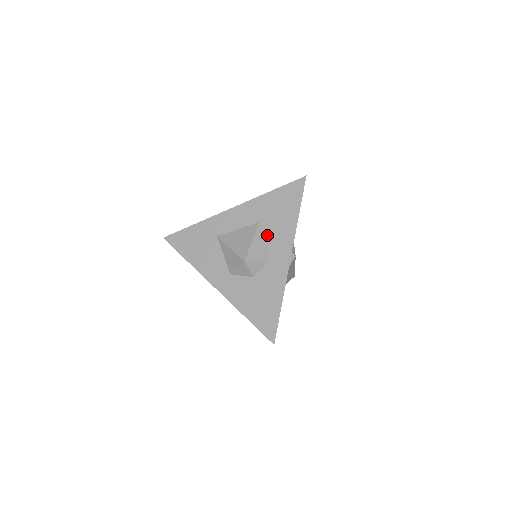
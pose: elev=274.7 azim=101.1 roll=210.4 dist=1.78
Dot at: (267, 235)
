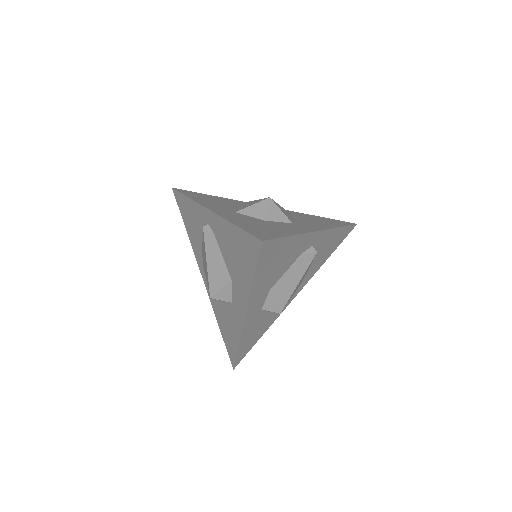
Dot at: (298, 219)
